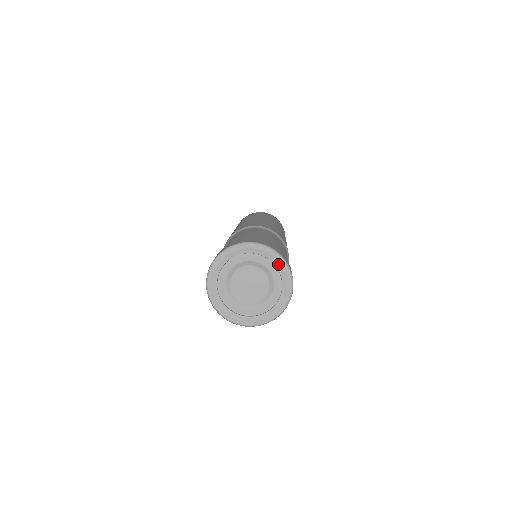
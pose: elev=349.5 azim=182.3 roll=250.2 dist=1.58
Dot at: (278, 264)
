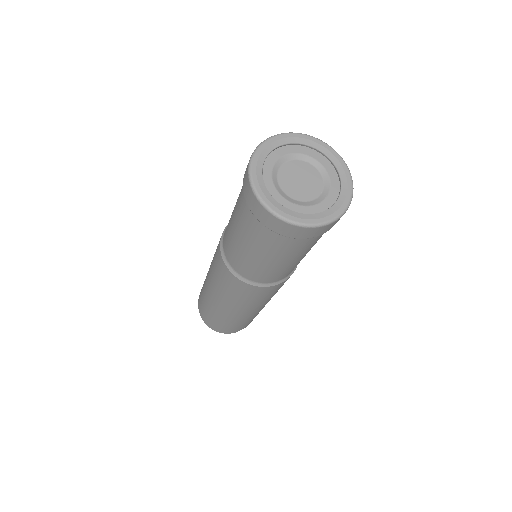
Dot at: (309, 142)
